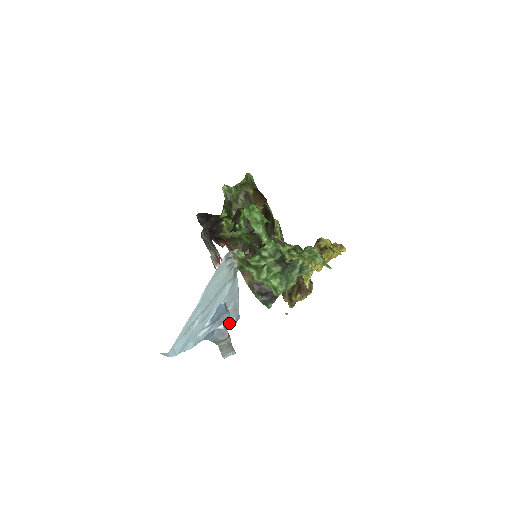
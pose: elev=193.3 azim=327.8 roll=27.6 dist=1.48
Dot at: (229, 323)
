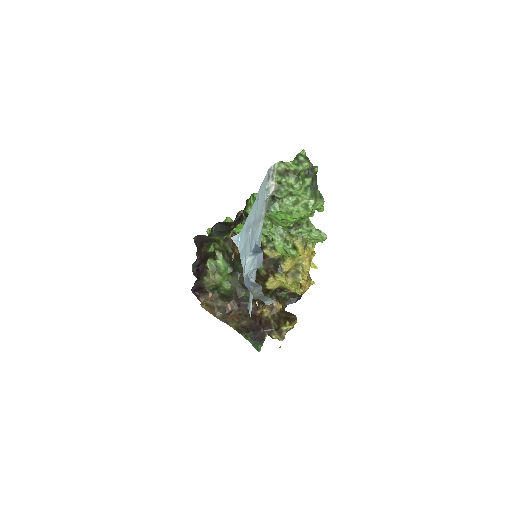
Dot at: (249, 304)
